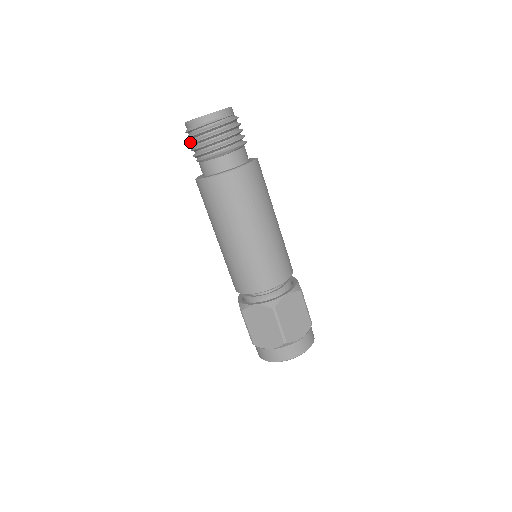
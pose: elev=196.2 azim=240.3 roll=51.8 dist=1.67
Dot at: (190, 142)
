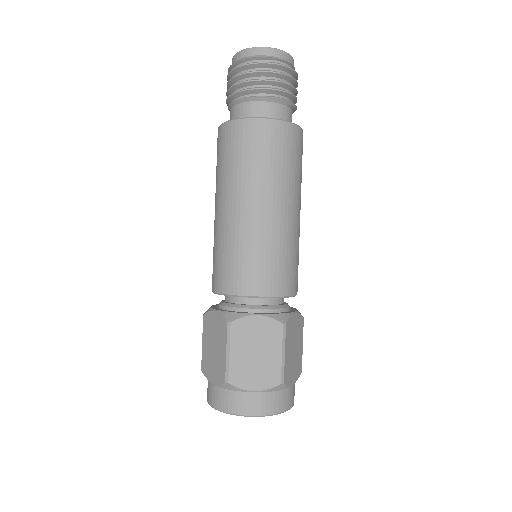
Dot at: (241, 73)
